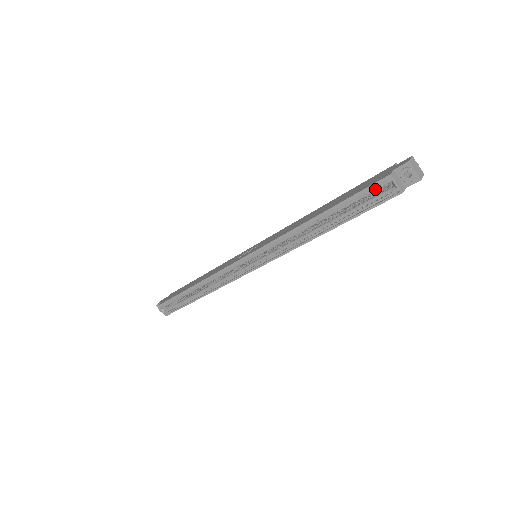
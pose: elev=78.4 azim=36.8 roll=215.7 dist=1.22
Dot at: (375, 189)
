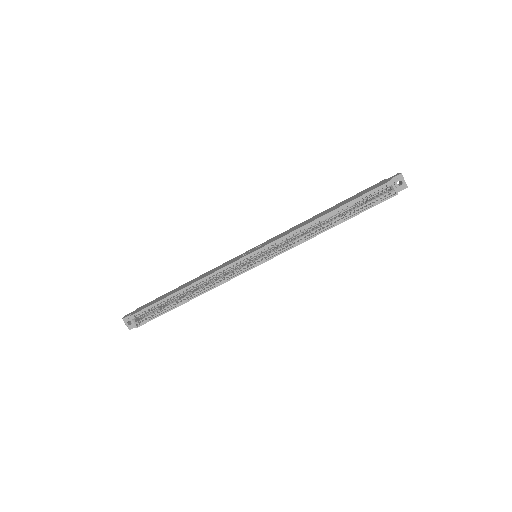
Dot at: (377, 192)
